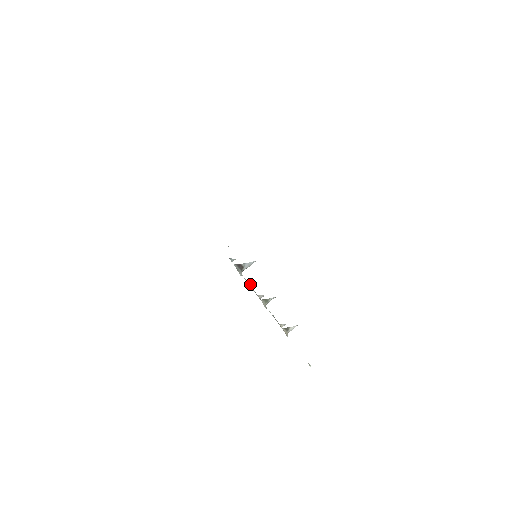
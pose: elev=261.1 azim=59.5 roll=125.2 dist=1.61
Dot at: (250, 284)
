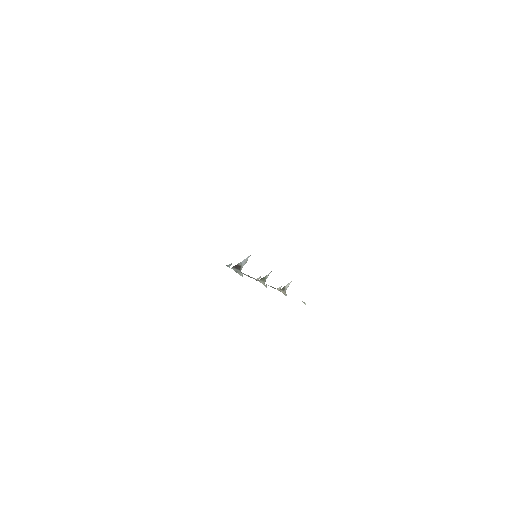
Dot at: (248, 275)
